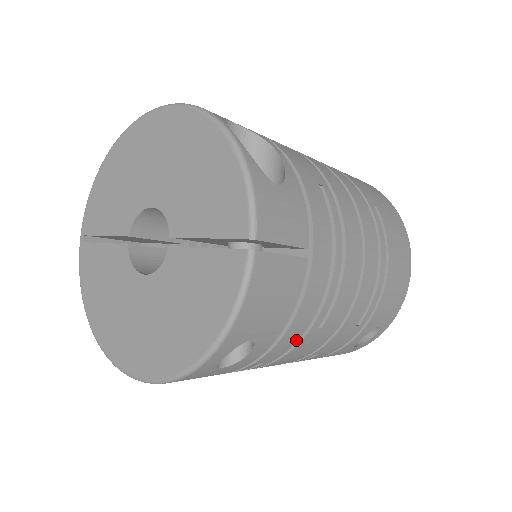
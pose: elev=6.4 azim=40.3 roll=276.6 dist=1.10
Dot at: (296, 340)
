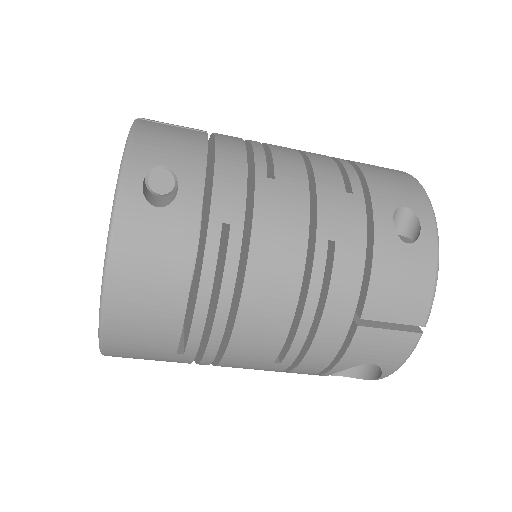
Dot at: (244, 186)
